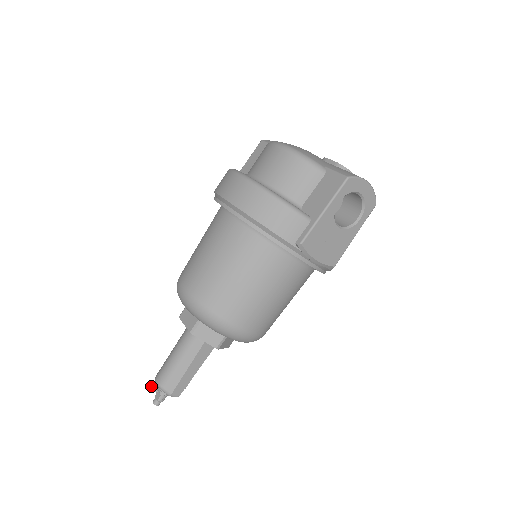
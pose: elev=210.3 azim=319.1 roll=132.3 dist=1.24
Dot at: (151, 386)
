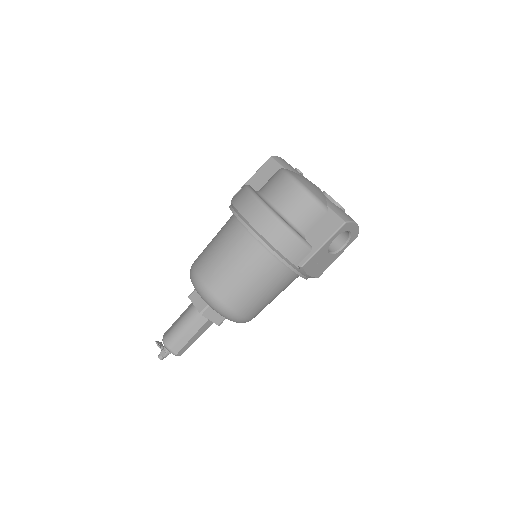
Dot at: (157, 344)
